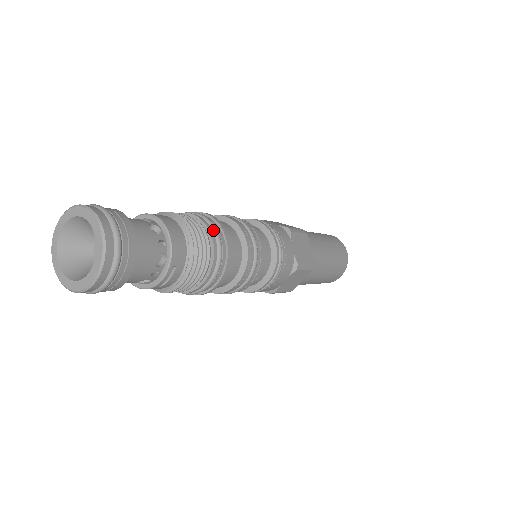
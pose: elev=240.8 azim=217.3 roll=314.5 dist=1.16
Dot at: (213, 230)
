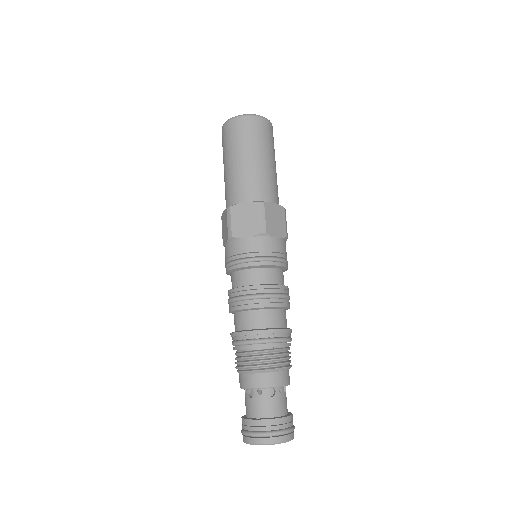
Dot at: (275, 343)
